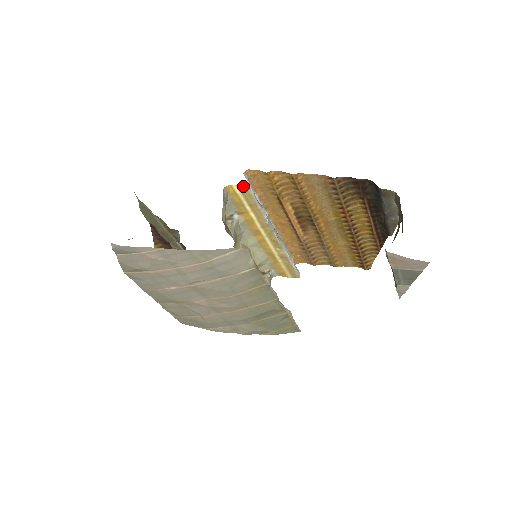
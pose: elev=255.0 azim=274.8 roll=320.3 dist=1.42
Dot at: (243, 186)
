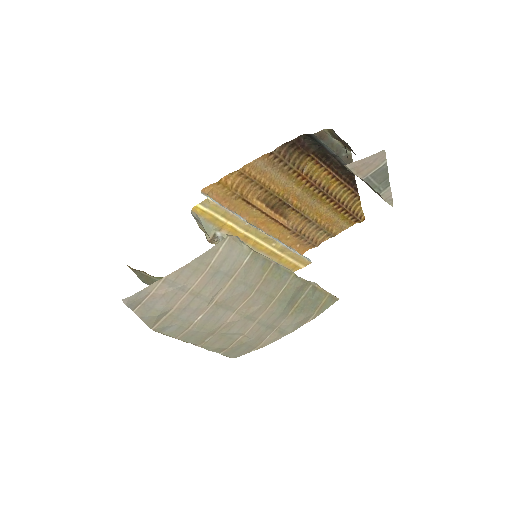
Dot at: (205, 201)
